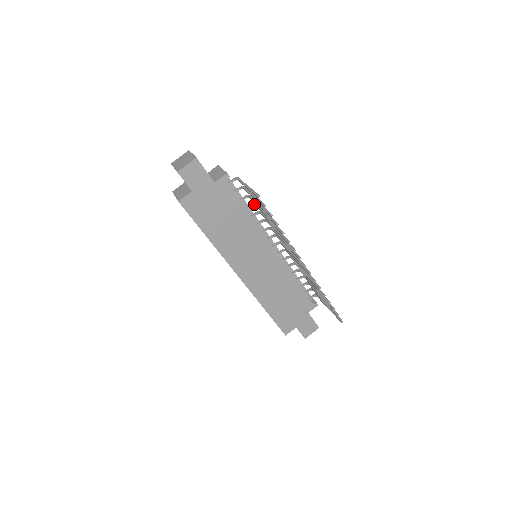
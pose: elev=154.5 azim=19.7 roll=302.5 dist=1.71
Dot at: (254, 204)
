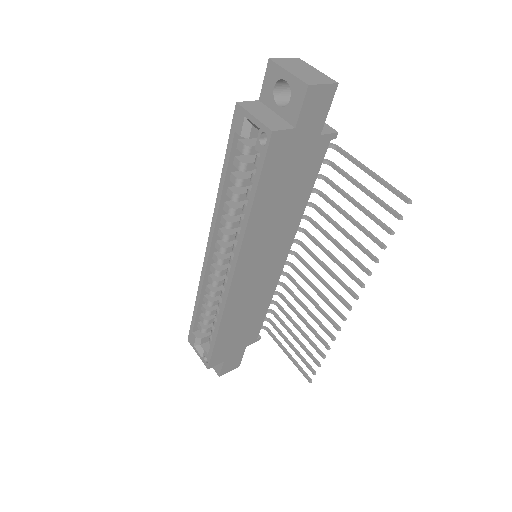
Dot at: (320, 192)
